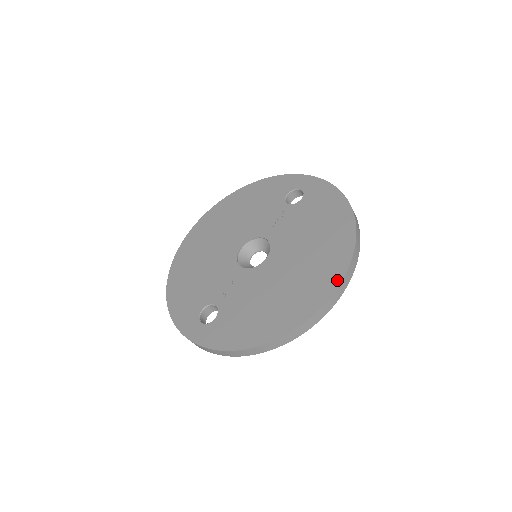
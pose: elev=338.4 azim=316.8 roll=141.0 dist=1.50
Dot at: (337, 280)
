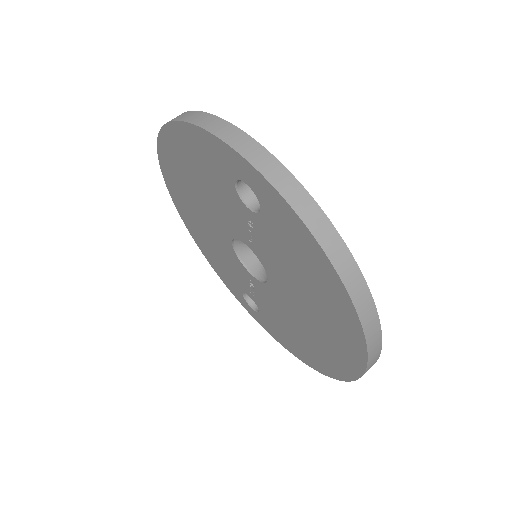
Dot at: (358, 370)
